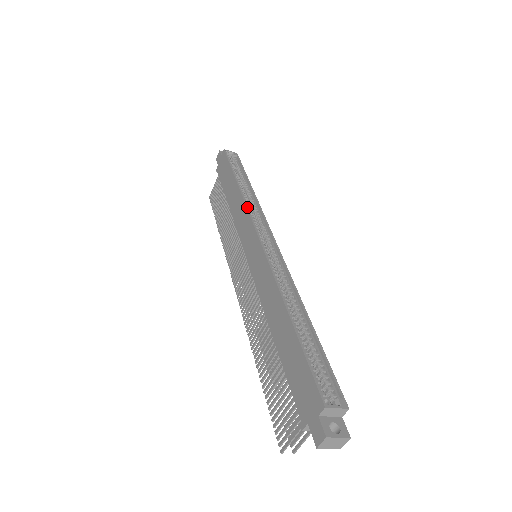
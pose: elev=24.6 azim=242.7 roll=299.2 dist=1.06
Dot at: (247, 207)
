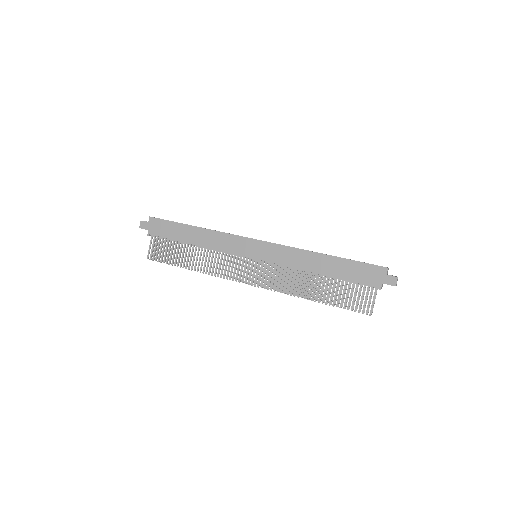
Dot at: (227, 233)
